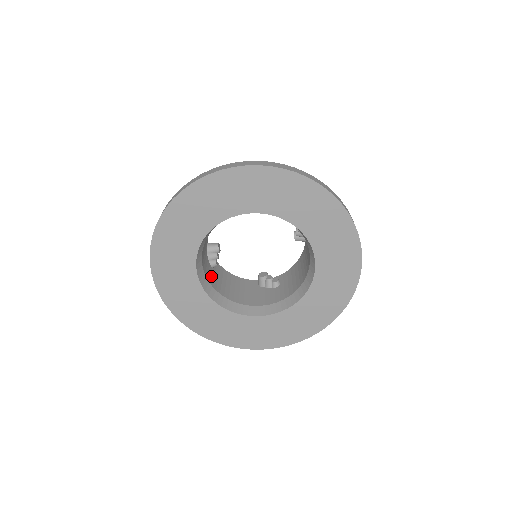
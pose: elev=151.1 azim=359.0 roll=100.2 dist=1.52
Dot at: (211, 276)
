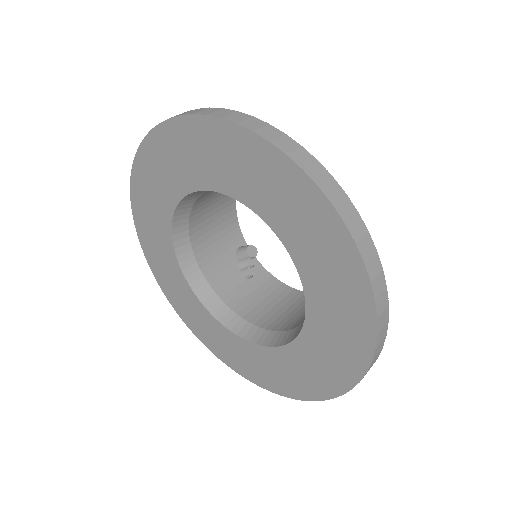
Dot at: (206, 200)
